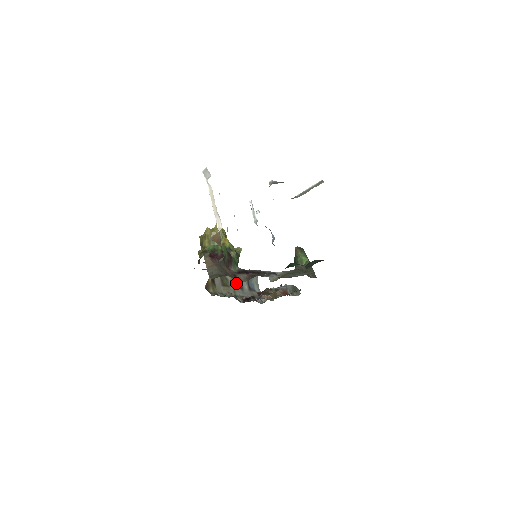
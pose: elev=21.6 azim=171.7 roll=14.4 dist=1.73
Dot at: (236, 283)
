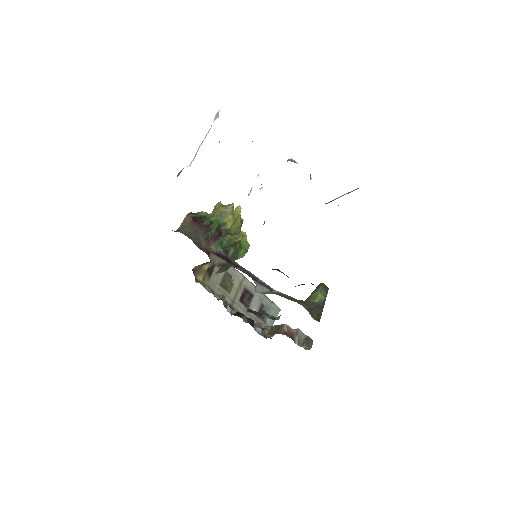
Dot at: (243, 297)
